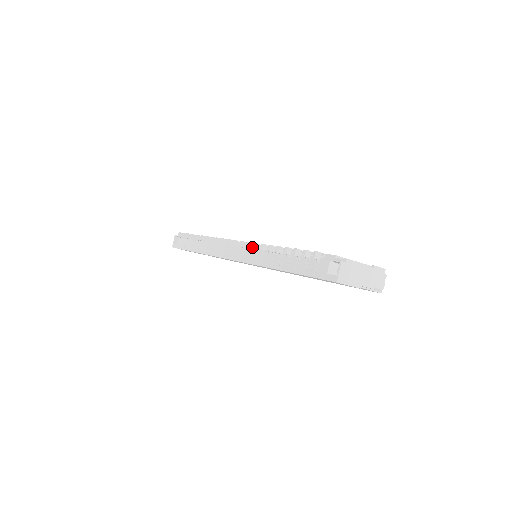
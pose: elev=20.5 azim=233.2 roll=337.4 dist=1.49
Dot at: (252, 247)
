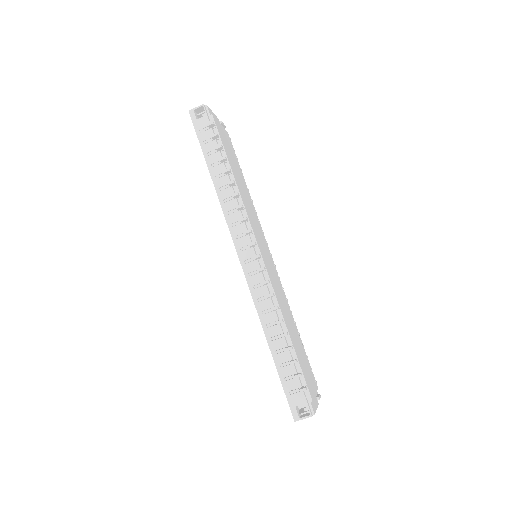
Dot at: (268, 295)
